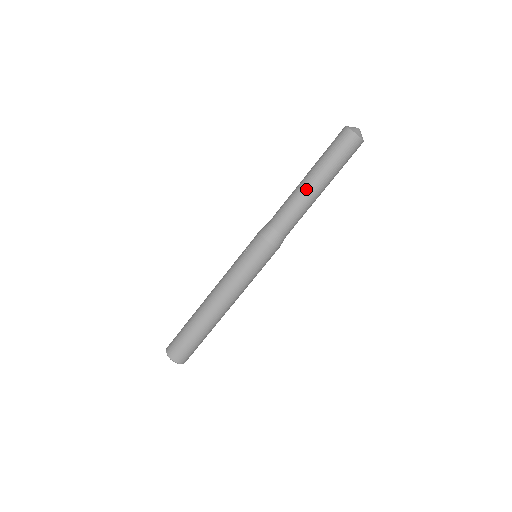
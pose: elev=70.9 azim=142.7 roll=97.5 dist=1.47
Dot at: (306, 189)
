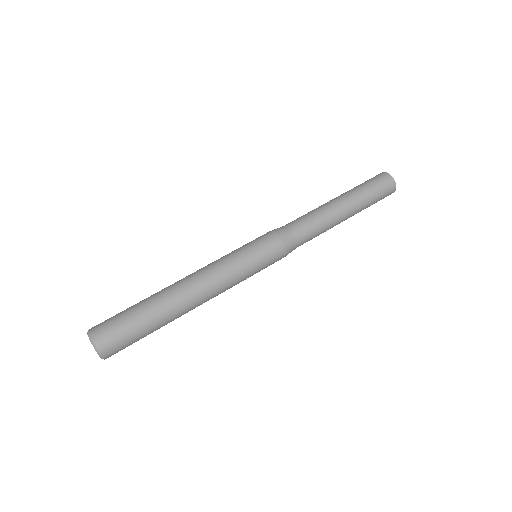
Dot at: (331, 202)
